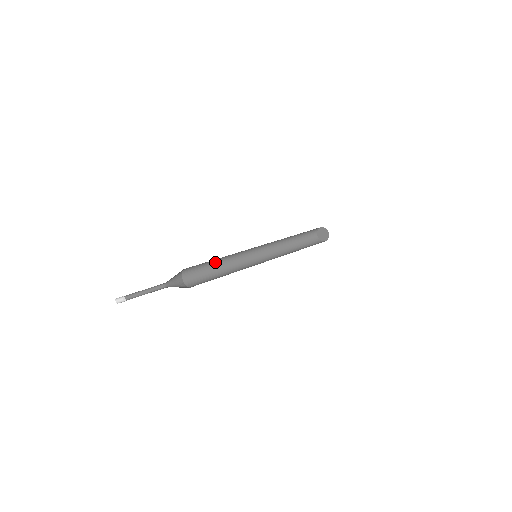
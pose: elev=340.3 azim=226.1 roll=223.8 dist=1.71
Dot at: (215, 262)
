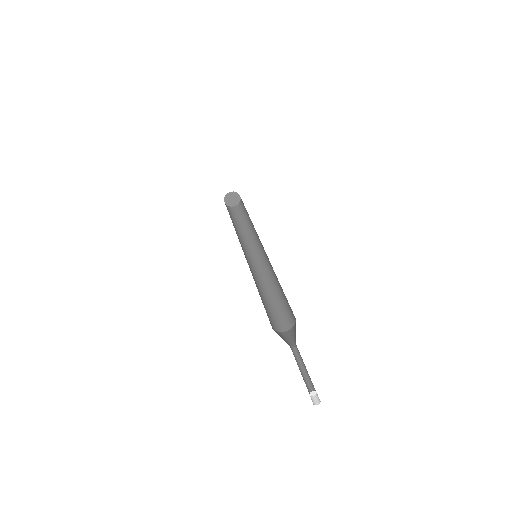
Dot at: occluded
